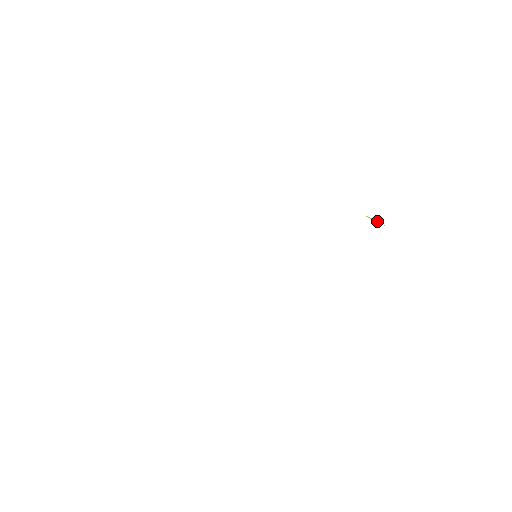
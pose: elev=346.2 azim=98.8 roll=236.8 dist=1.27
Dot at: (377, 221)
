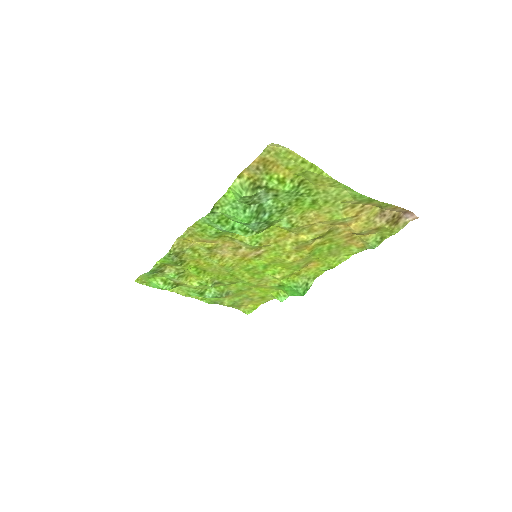
Dot at: (360, 221)
